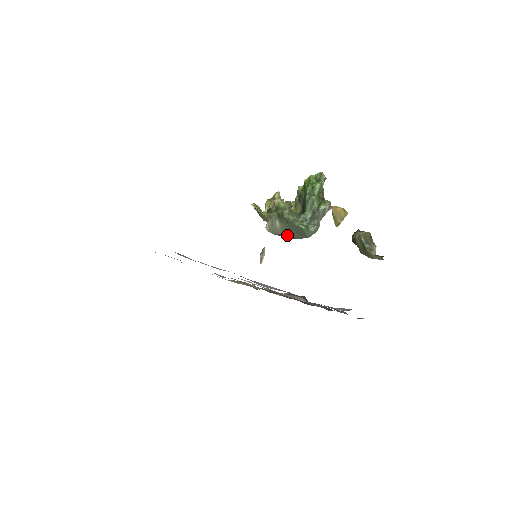
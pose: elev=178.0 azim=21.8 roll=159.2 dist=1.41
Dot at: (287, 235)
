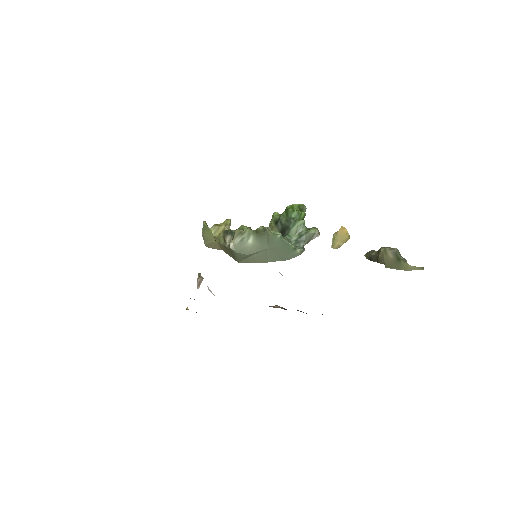
Dot at: (251, 258)
